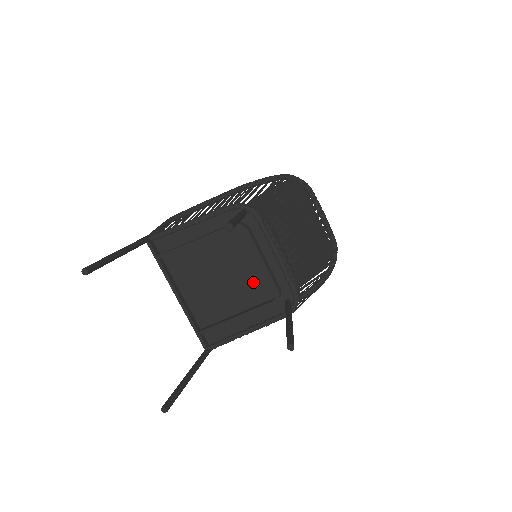
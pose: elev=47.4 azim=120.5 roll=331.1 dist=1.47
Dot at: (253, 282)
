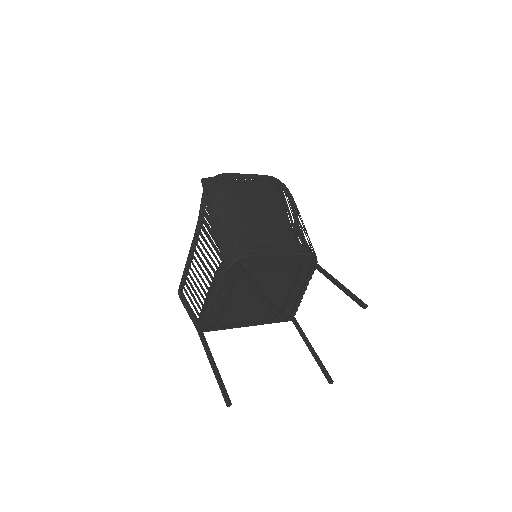
Dot at: (279, 275)
